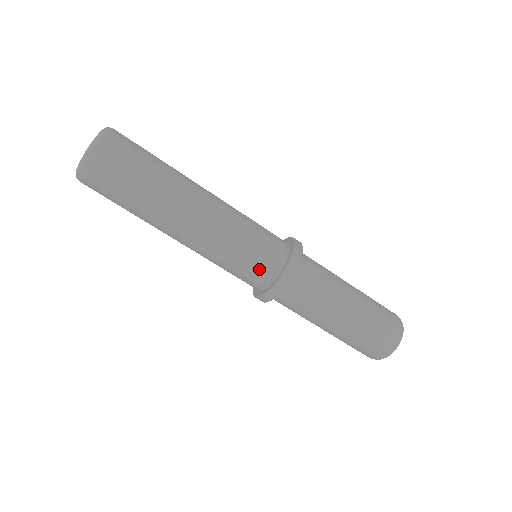
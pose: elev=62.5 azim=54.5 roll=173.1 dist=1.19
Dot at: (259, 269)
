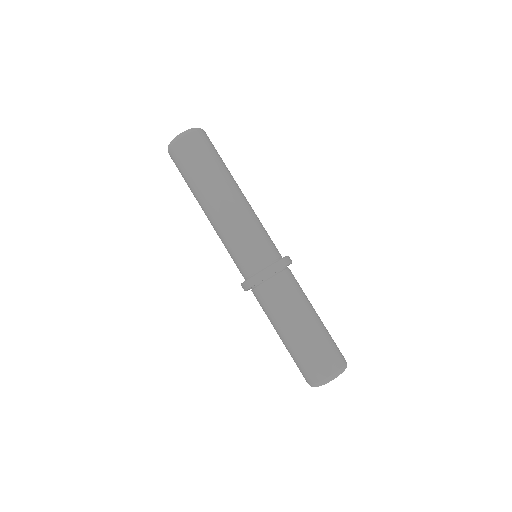
Dot at: (255, 256)
